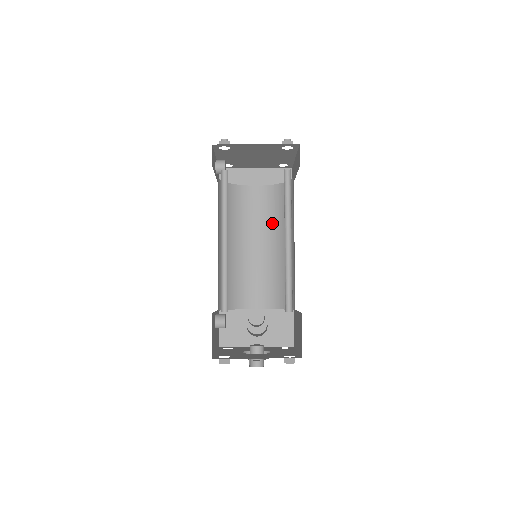
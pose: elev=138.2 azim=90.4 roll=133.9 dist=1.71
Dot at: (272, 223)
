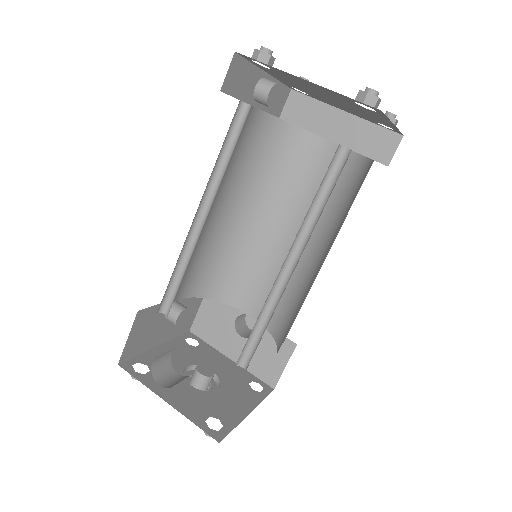
Dot at: (323, 212)
